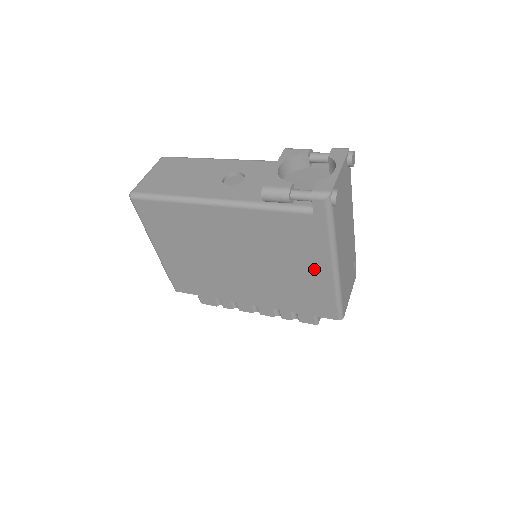
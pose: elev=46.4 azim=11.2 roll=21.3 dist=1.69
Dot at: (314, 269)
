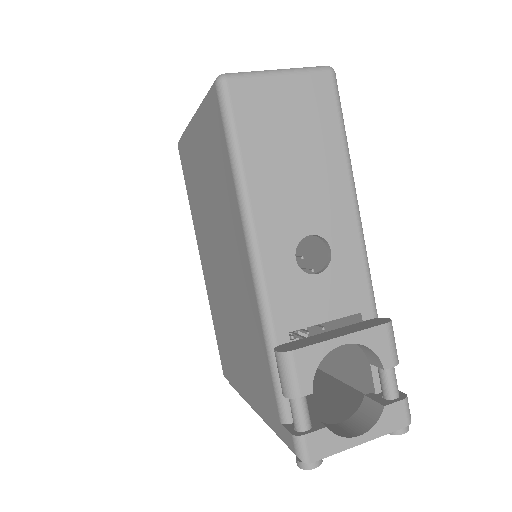
Dot at: (244, 379)
